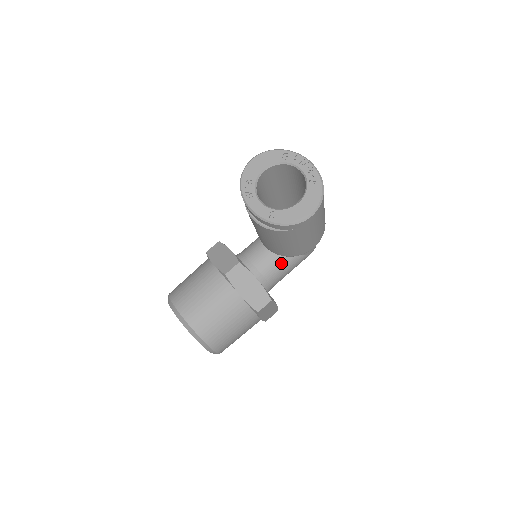
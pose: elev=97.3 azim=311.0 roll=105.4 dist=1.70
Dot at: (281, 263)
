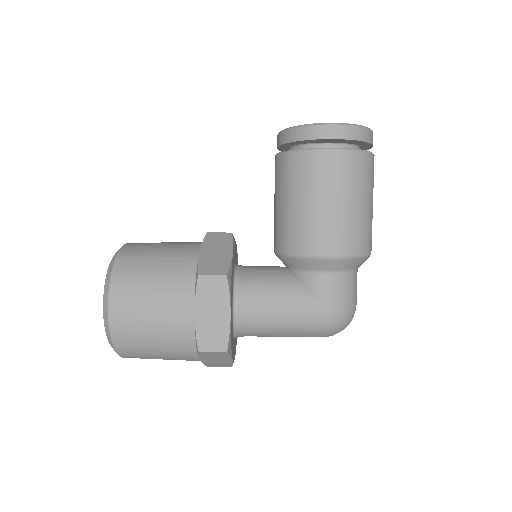
Dot at: (278, 281)
